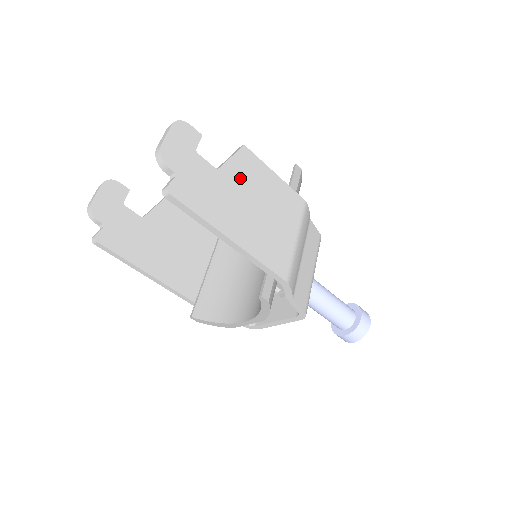
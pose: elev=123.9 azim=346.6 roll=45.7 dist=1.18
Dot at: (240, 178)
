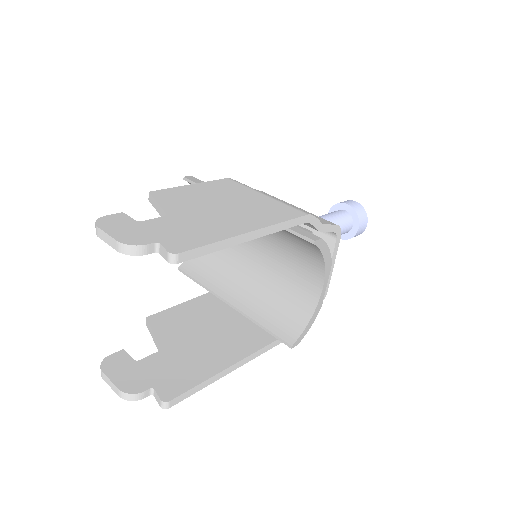
Dot at: (184, 205)
